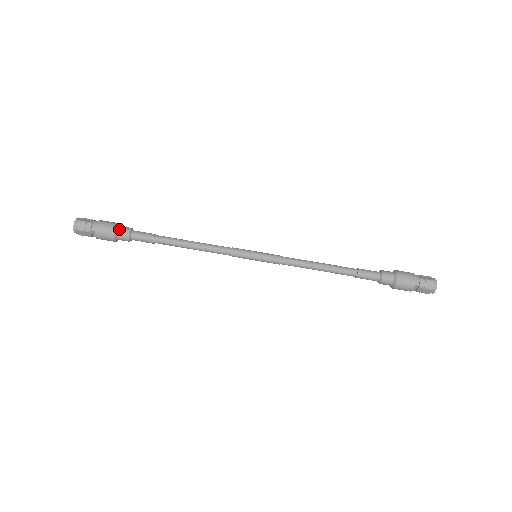
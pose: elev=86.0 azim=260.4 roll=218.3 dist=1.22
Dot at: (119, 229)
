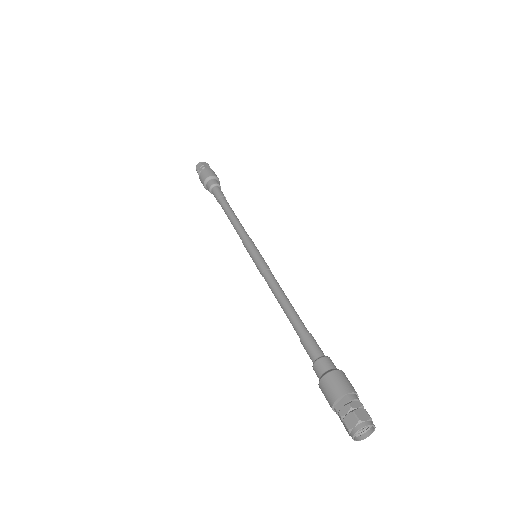
Dot at: (216, 180)
